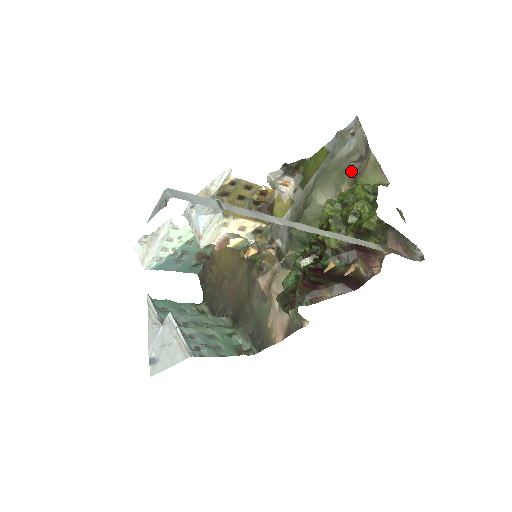
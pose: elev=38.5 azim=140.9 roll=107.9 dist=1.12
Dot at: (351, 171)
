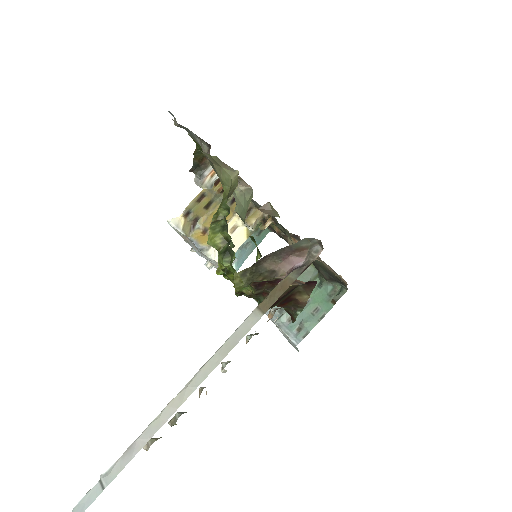
Dot at: occluded
